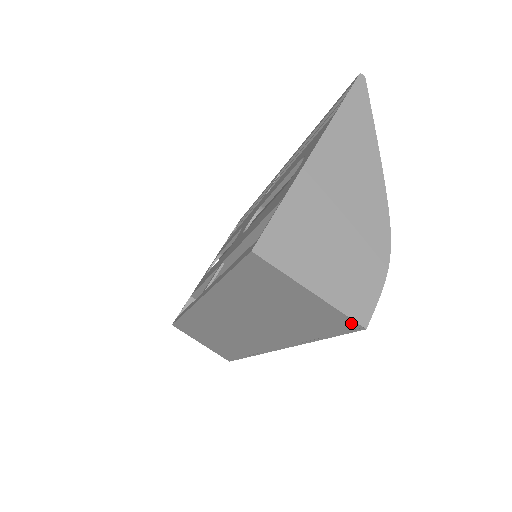
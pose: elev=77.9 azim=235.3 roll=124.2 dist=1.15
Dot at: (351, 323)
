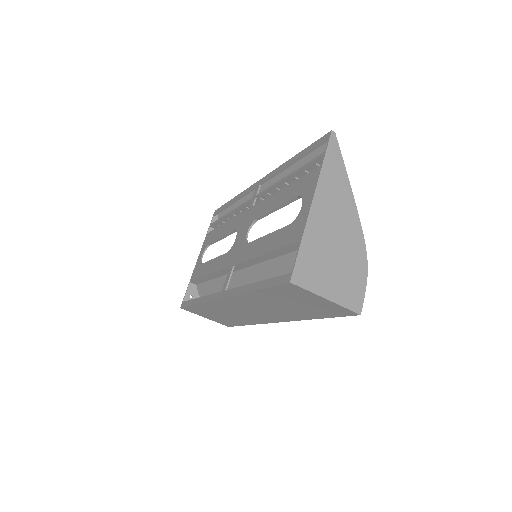
Dot at: (351, 312)
